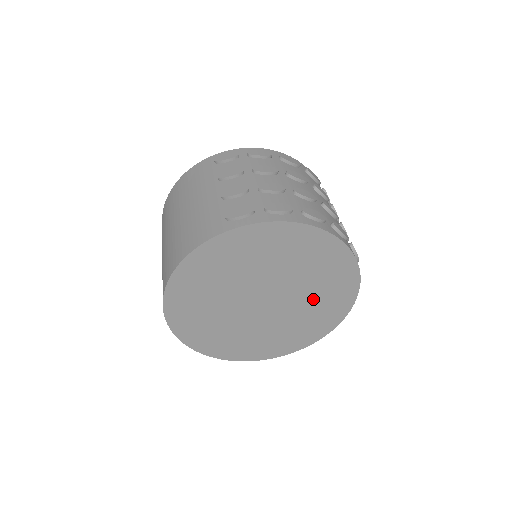
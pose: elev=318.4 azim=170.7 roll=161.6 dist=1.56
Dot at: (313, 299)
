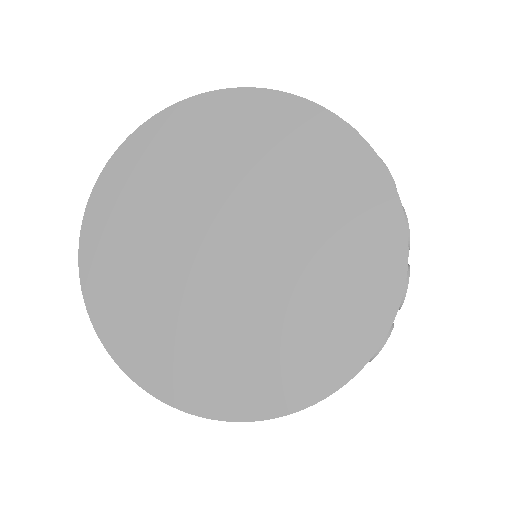
Dot at: (316, 280)
